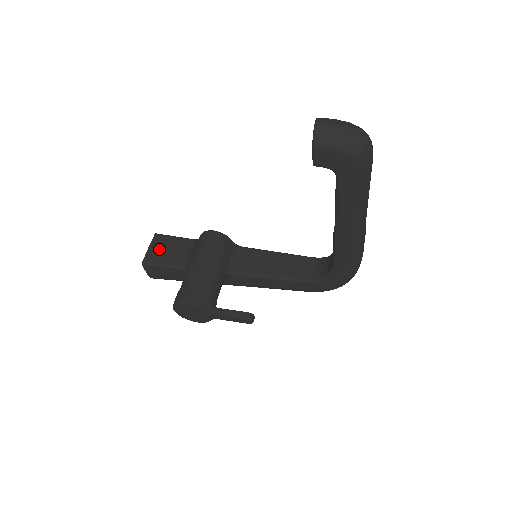
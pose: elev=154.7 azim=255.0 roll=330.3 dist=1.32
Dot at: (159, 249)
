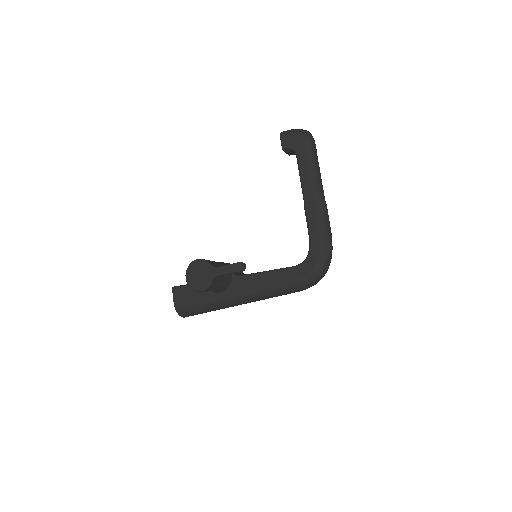
Dot at: occluded
